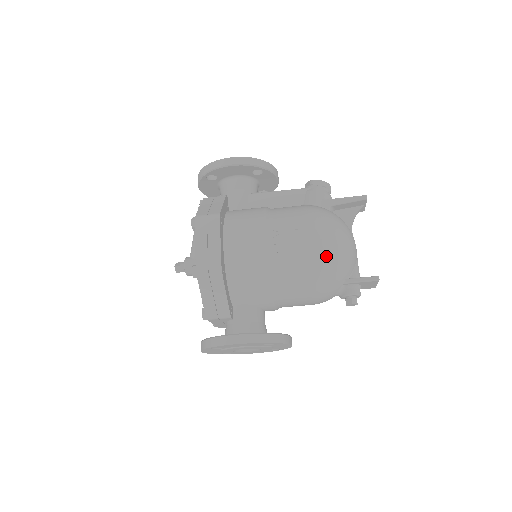
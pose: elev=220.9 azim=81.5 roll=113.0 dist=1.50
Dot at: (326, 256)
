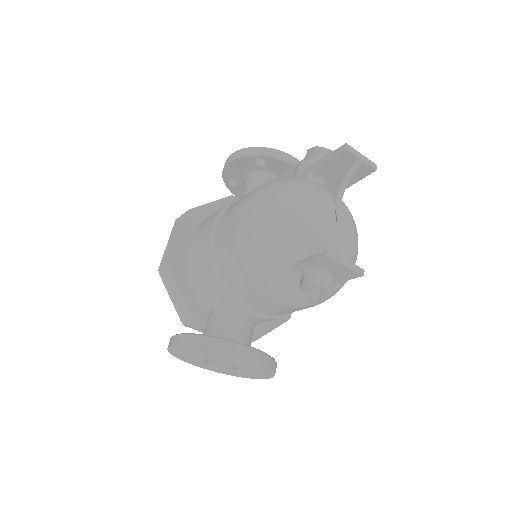
Dot at: (253, 231)
